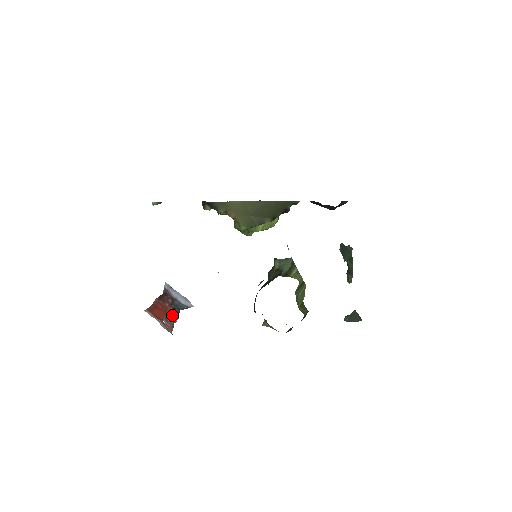
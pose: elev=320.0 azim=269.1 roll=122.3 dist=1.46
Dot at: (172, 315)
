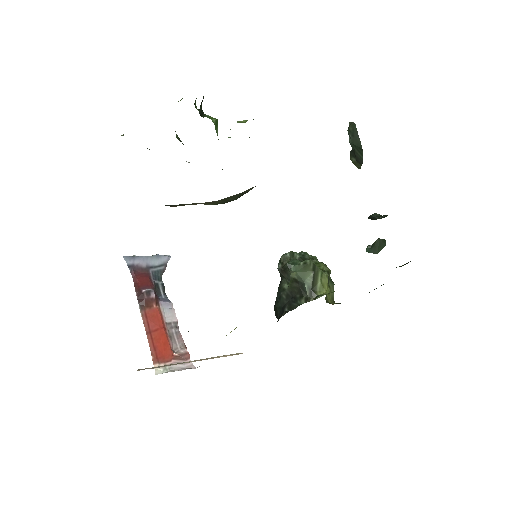
Dot at: (168, 315)
